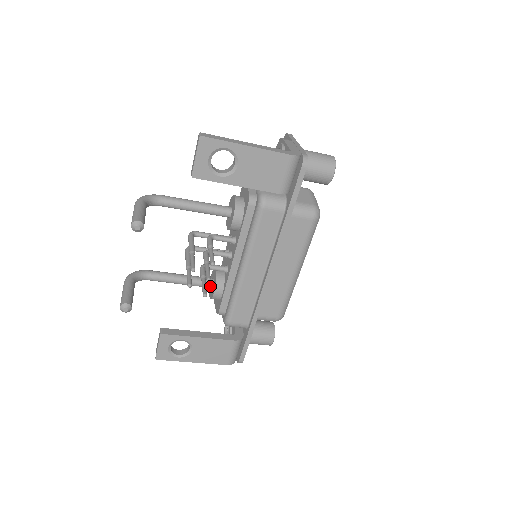
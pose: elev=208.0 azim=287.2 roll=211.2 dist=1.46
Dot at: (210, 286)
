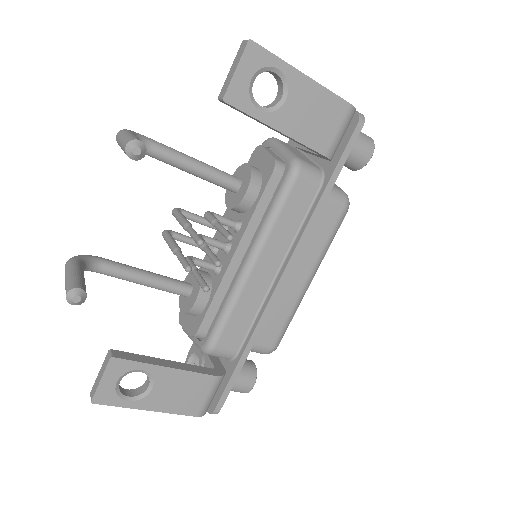
Dot at: (187, 293)
